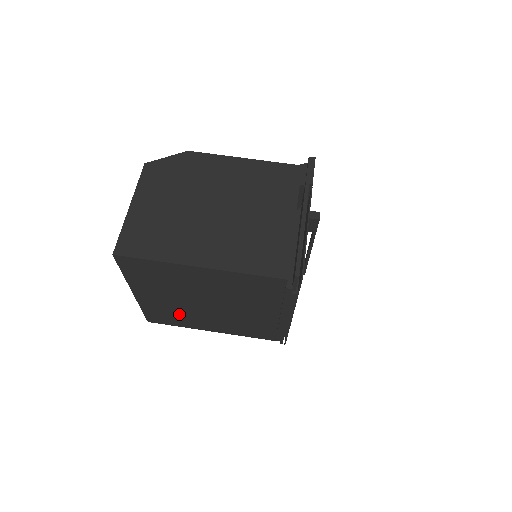
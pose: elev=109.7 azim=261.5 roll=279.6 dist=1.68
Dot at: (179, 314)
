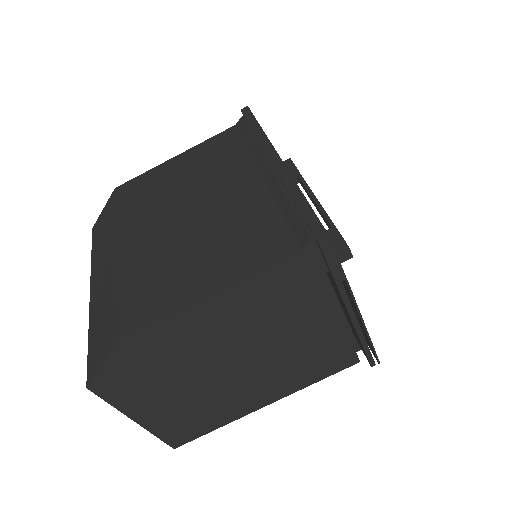
Dot at: occluded
